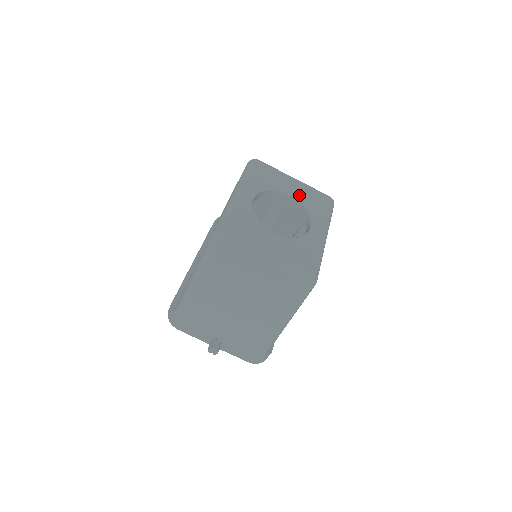
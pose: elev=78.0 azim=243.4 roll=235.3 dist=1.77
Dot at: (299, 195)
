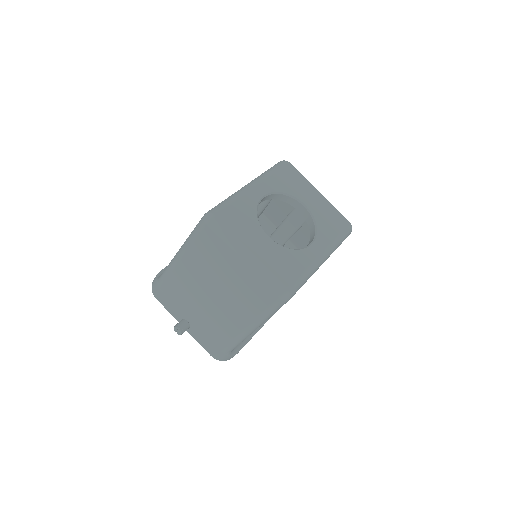
Dot at: (315, 209)
